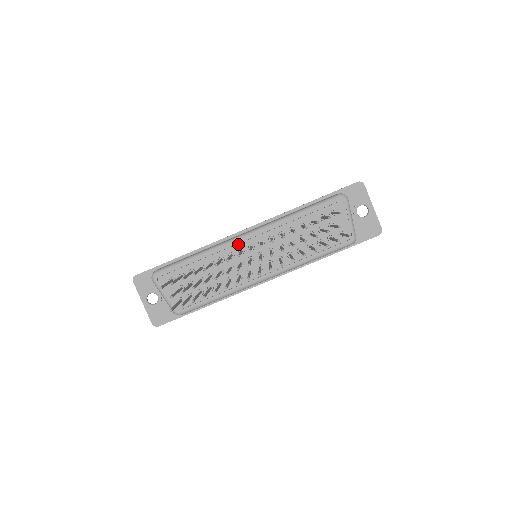
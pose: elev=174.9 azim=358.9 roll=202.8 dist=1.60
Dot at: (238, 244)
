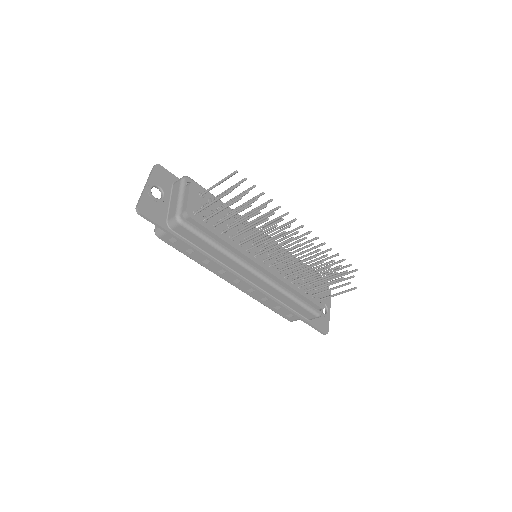
Dot at: occluded
